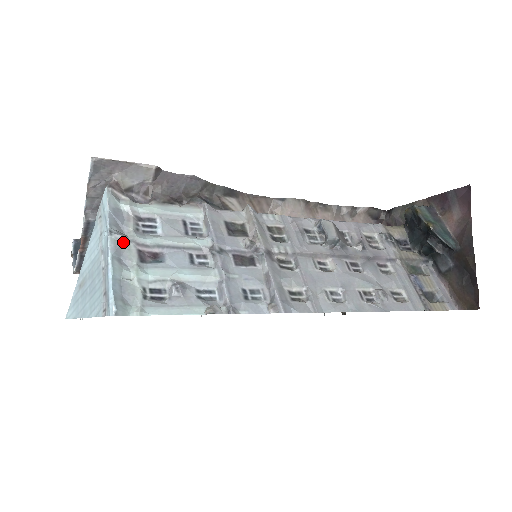
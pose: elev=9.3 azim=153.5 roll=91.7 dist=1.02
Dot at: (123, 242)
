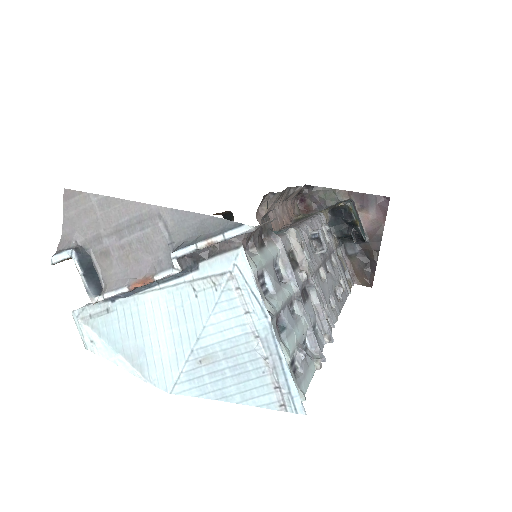
Dot at: (275, 323)
